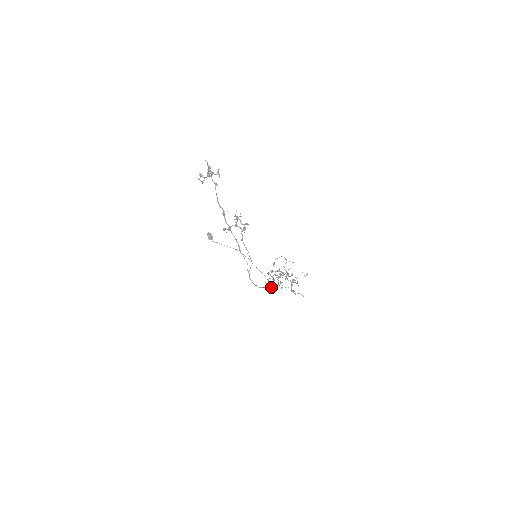
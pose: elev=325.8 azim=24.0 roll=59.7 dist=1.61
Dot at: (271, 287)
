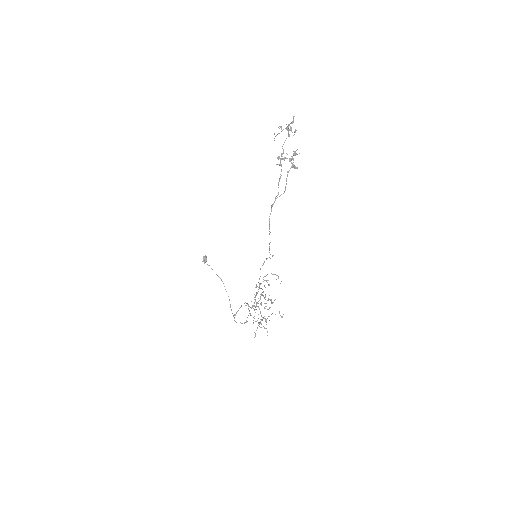
Dot at: (245, 302)
